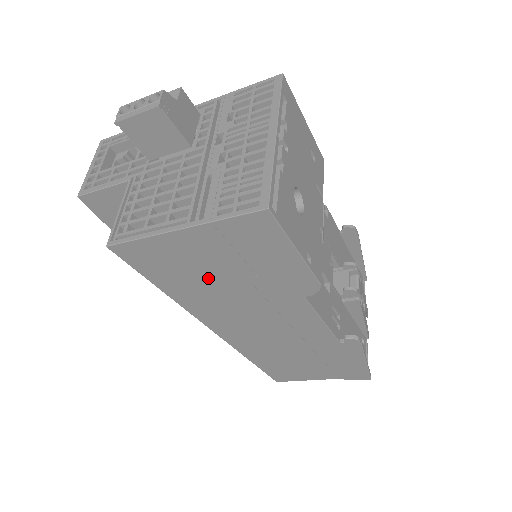
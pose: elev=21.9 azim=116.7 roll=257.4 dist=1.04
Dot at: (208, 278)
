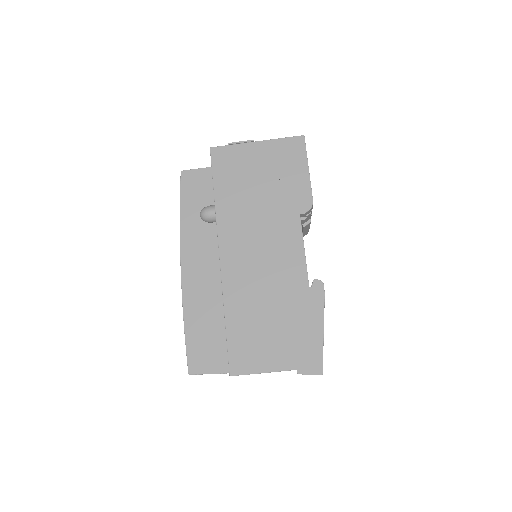
Dot at: (250, 185)
